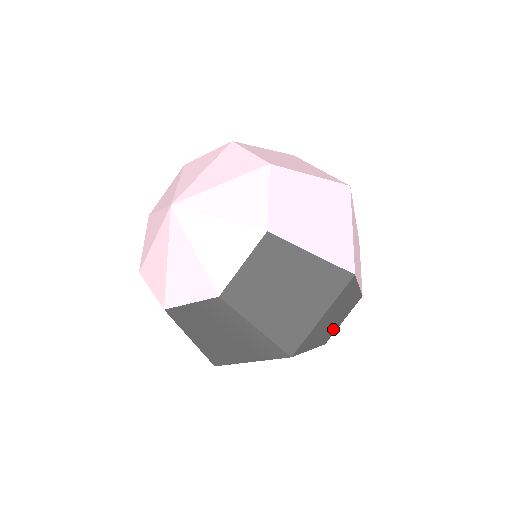
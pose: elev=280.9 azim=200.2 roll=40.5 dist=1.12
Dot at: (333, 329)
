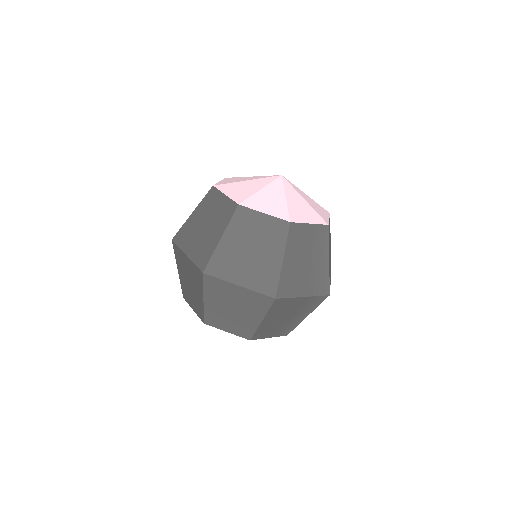
Dot at: occluded
